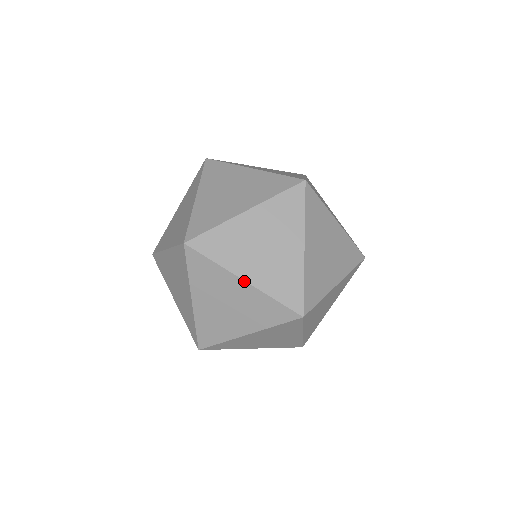
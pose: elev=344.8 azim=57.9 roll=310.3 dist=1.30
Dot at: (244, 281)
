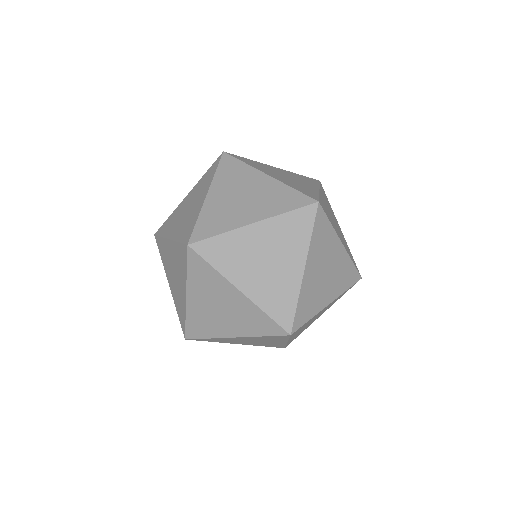
Dot at: (275, 167)
